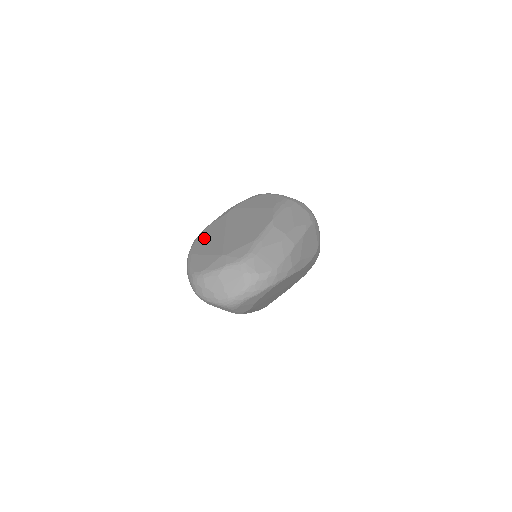
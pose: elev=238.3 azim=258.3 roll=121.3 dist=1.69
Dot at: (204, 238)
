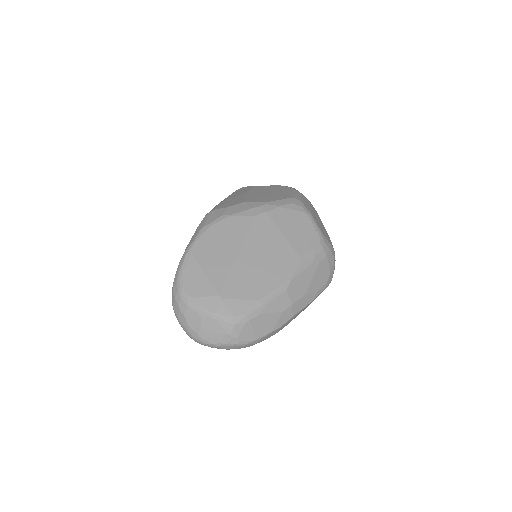
Dot at: (215, 237)
